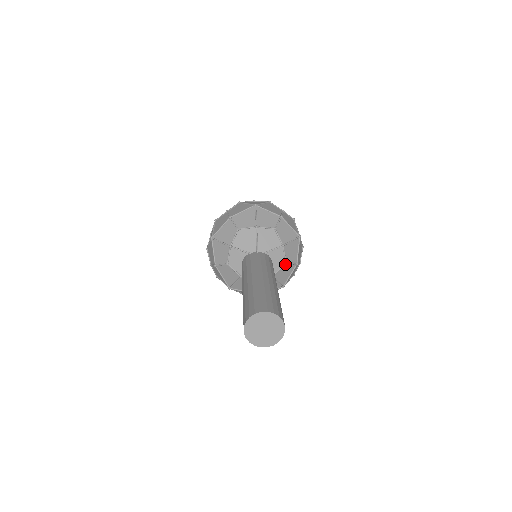
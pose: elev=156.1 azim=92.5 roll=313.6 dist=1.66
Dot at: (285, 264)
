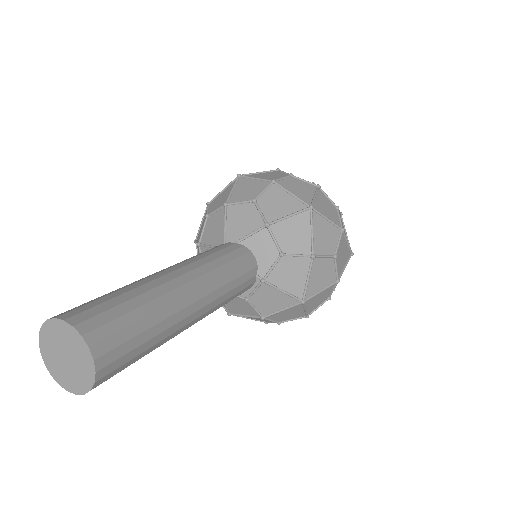
Dot at: (281, 257)
